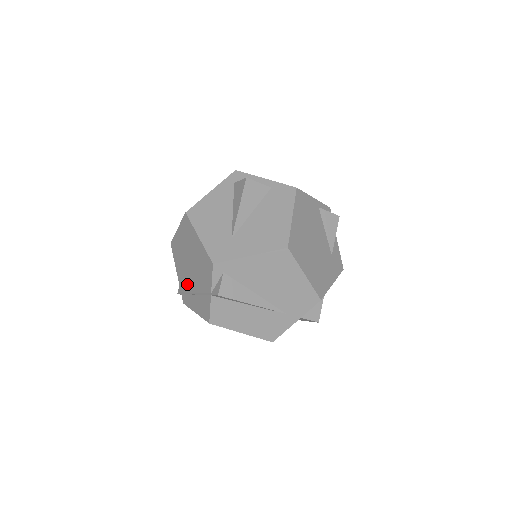
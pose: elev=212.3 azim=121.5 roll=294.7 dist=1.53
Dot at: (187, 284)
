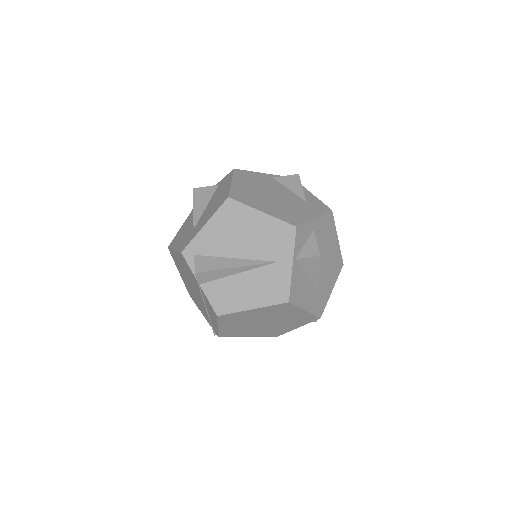
Dot at: (204, 310)
